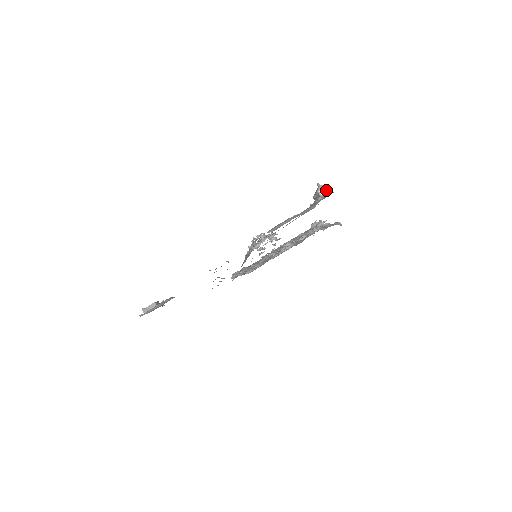
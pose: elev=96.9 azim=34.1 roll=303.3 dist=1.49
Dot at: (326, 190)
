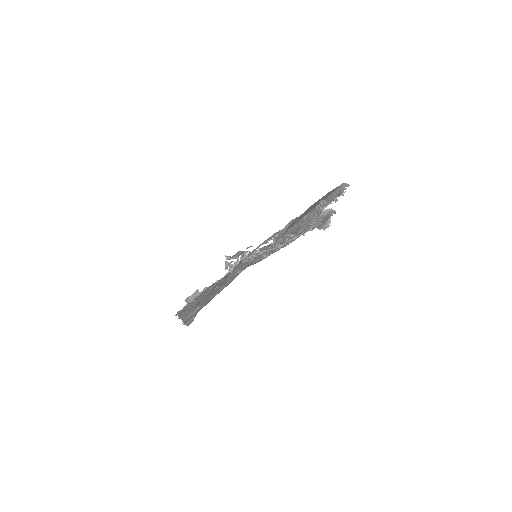
Dot at: occluded
